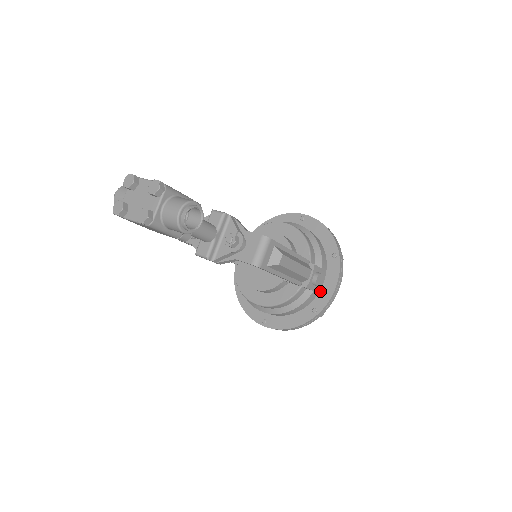
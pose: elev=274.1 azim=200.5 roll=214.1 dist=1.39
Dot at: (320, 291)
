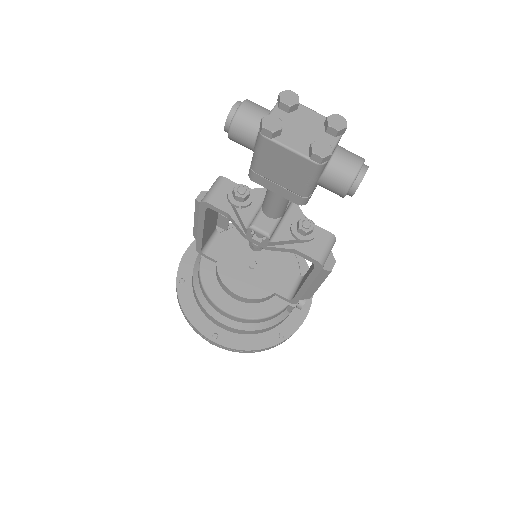
Dot at: (289, 316)
